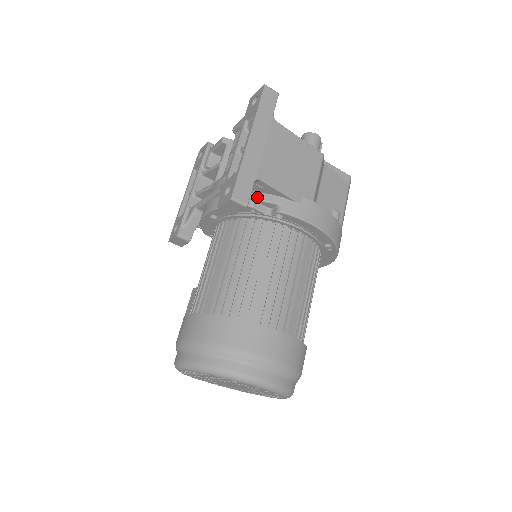
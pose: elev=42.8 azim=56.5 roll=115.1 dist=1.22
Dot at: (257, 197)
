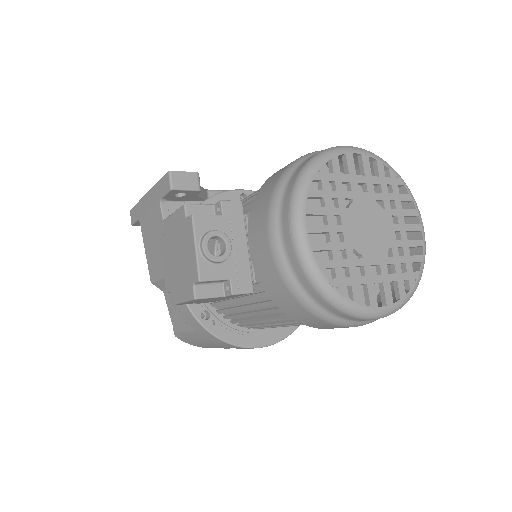
Dot at: occluded
